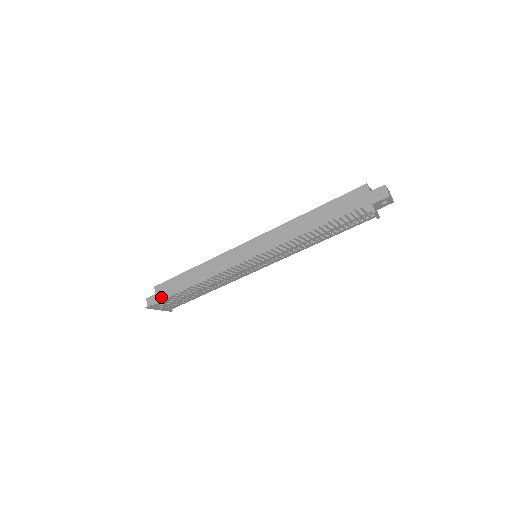
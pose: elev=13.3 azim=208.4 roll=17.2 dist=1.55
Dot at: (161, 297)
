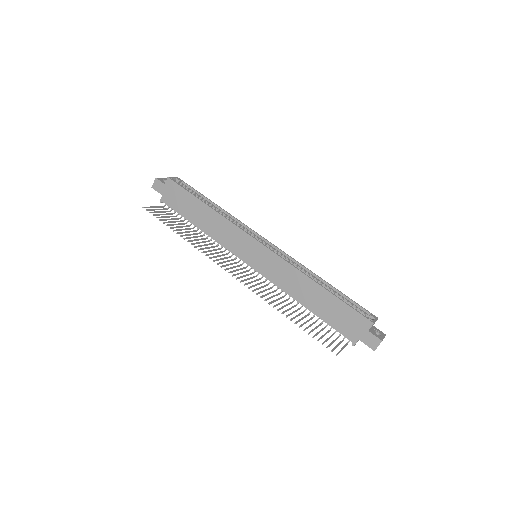
Dot at: (167, 193)
